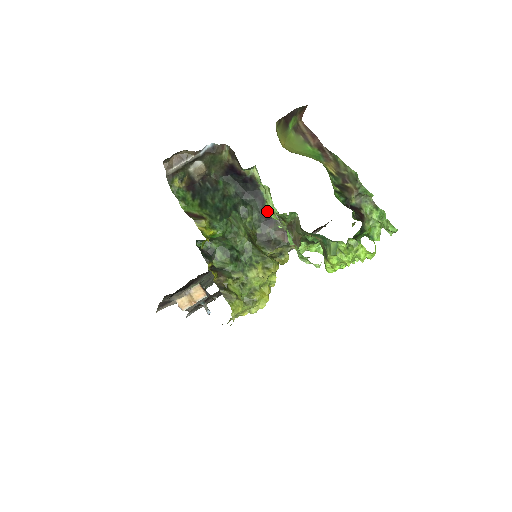
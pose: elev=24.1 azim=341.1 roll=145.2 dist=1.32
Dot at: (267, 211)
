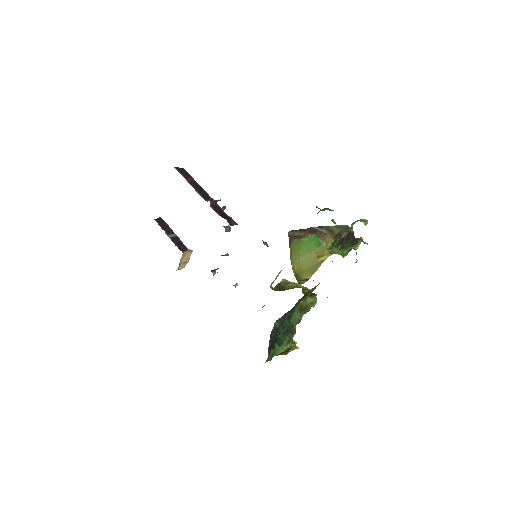
Dot at: occluded
